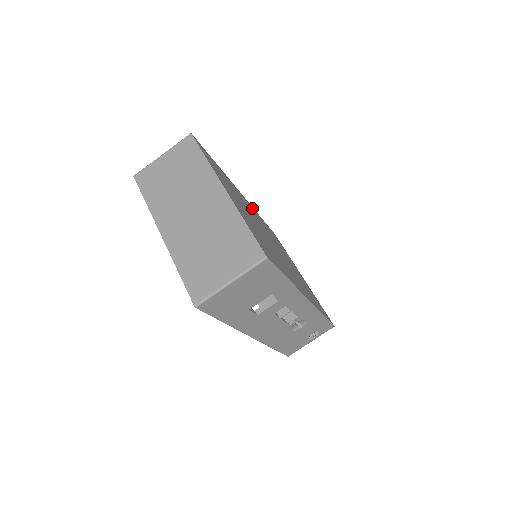
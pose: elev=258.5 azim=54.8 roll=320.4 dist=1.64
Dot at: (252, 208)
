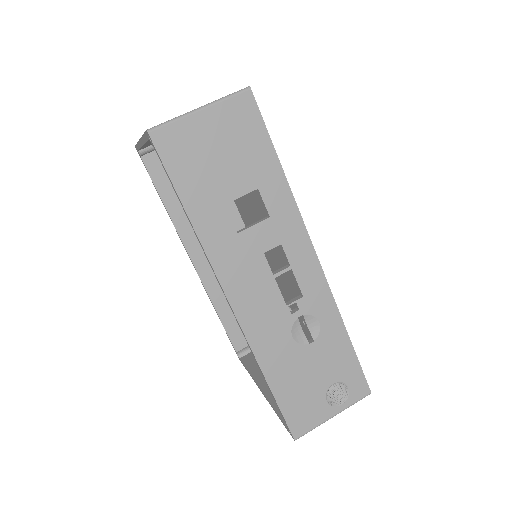
Dot at: occluded
